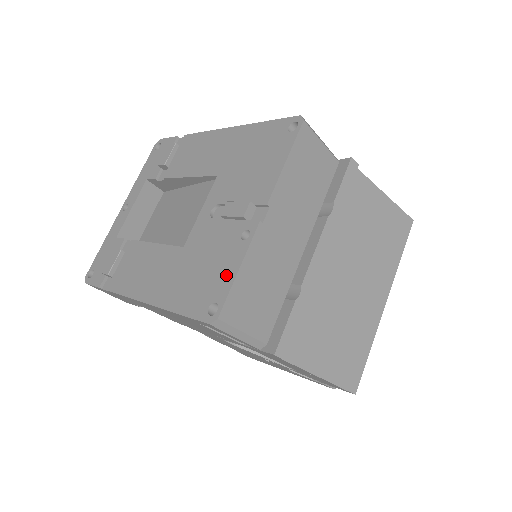
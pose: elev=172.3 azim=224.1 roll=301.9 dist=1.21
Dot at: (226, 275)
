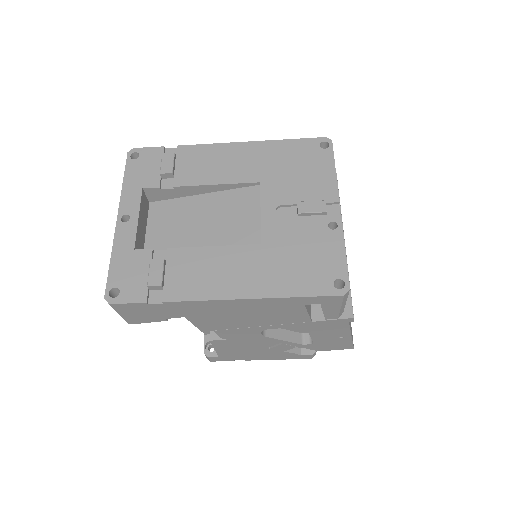
Dot at: (335, 257)
